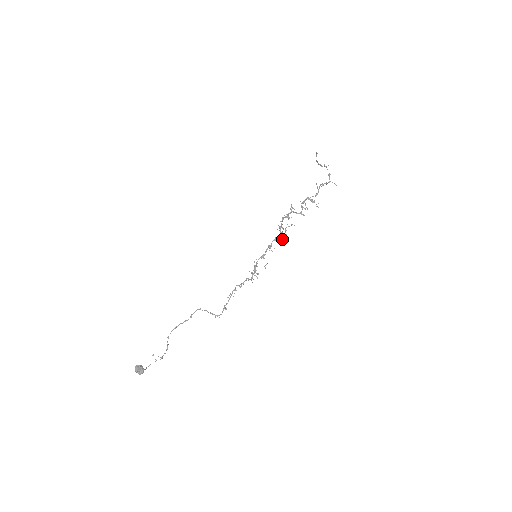
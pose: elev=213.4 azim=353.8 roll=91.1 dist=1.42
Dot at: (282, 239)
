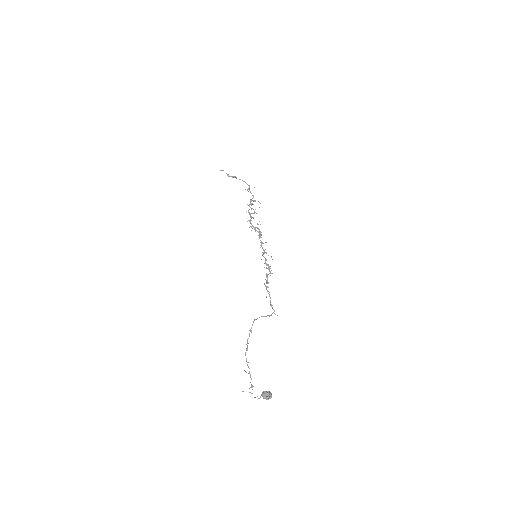
Dot at: occluded
